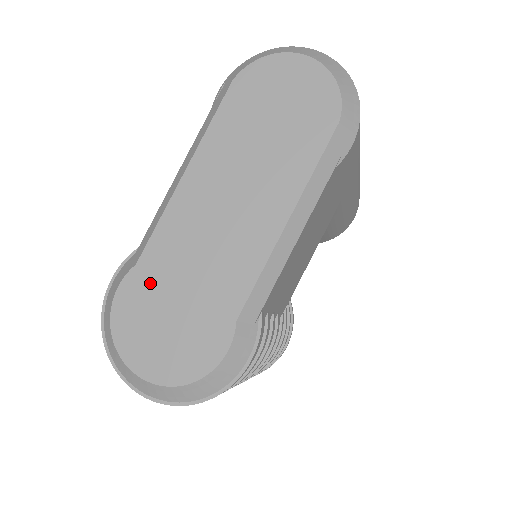
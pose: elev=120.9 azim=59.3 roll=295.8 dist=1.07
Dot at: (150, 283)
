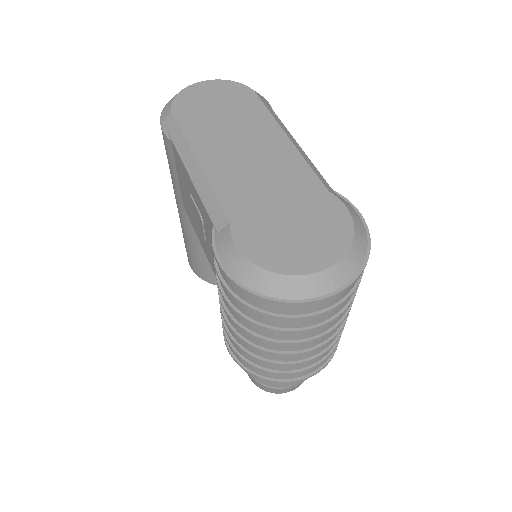
Dot at: (254, 222)
